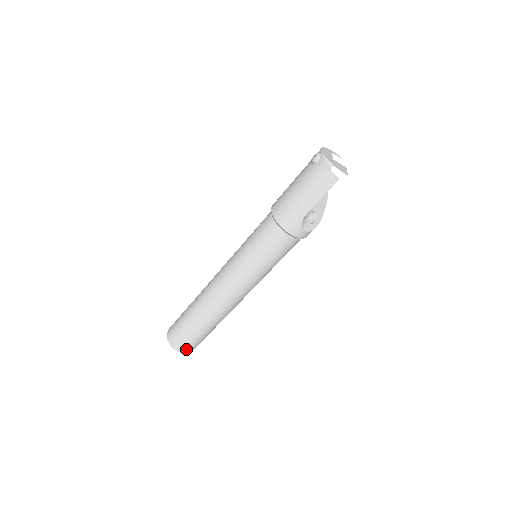
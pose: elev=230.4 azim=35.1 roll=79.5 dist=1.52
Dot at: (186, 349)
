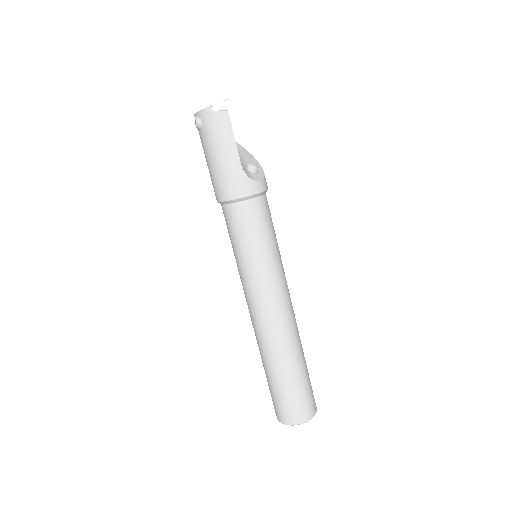
Dot at: (308, 411)
